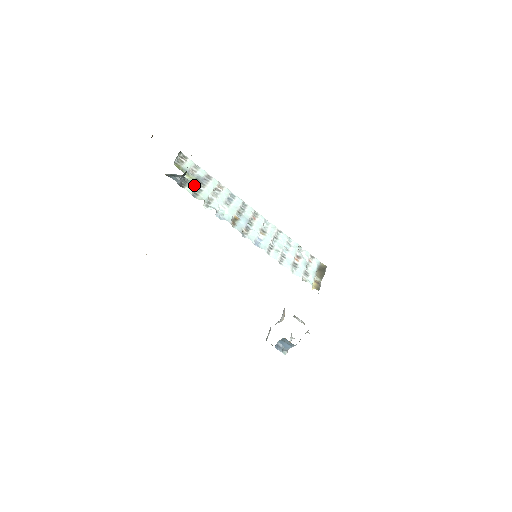
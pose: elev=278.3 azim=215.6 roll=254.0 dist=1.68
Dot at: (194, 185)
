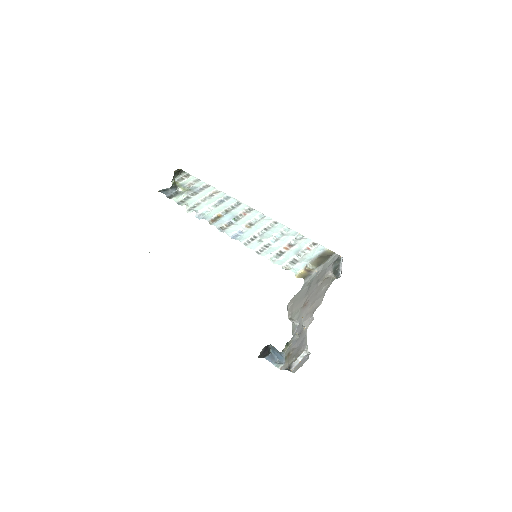
Dot at: (182, 194)
